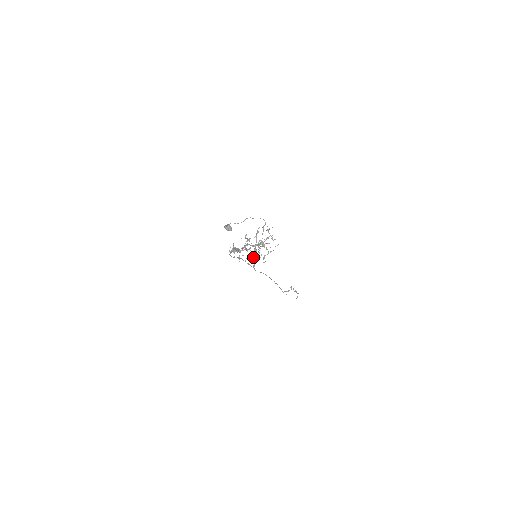
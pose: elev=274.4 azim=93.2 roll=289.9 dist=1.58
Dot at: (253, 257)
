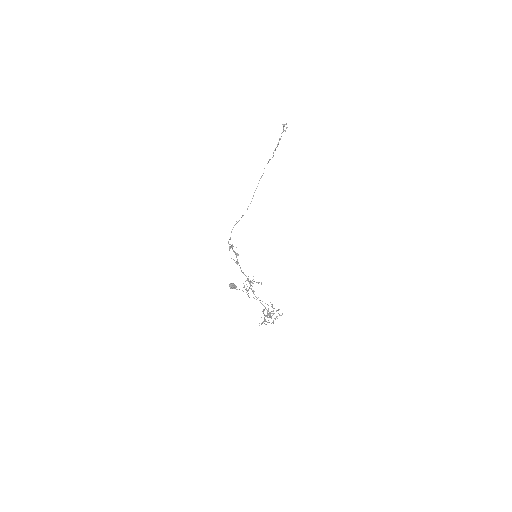
Dot at: occluded
